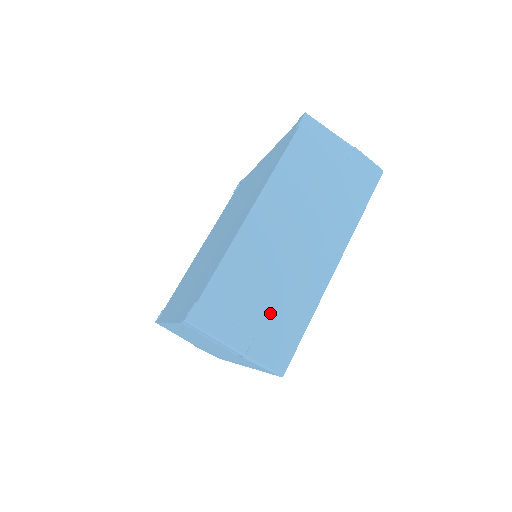
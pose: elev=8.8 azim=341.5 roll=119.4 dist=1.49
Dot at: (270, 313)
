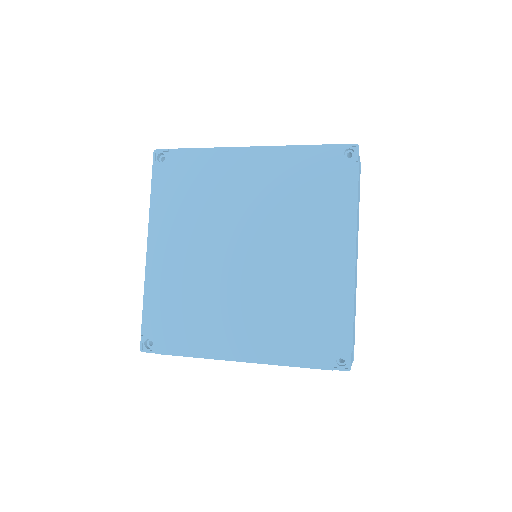
Dot at: occluded
